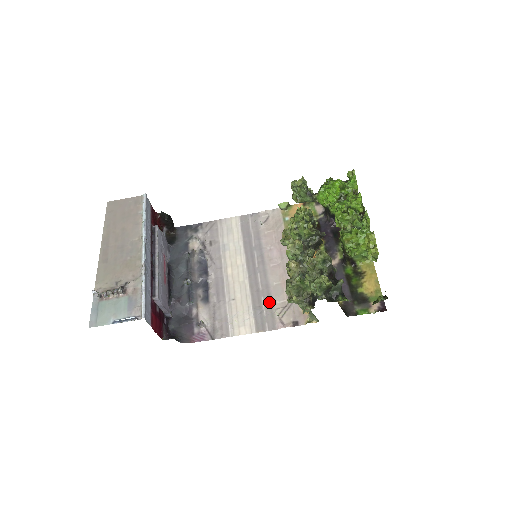
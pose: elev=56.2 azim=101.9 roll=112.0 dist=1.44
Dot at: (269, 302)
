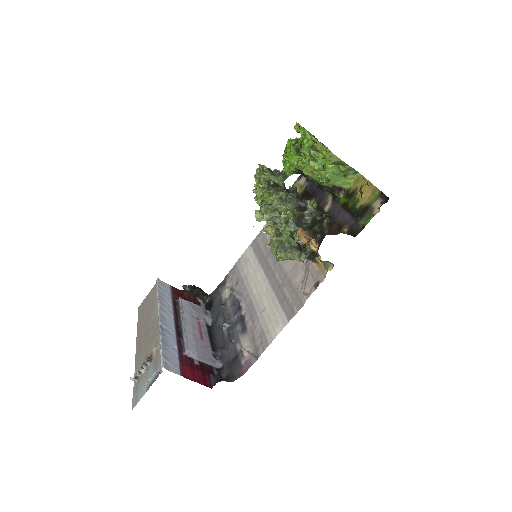
Dot at: (291, 287)
